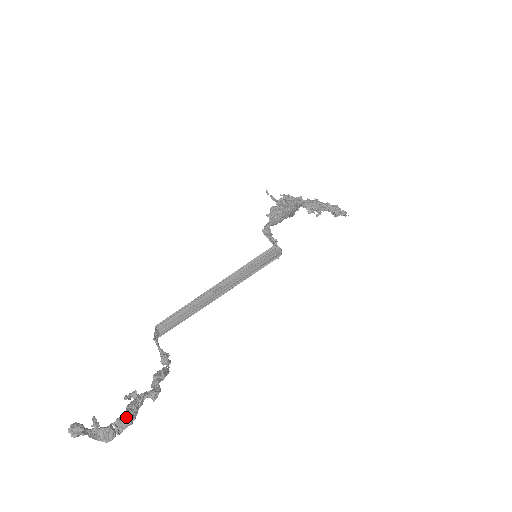
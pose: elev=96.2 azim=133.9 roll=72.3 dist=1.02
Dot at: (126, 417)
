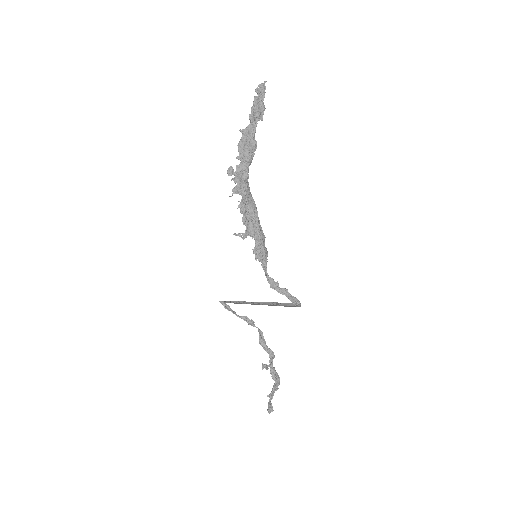
Dot at: (277, 382)
